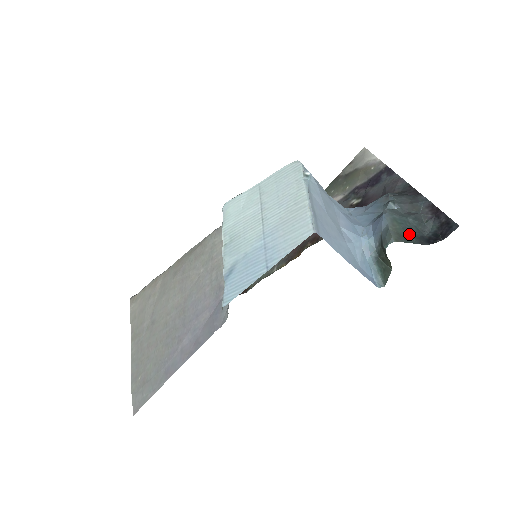
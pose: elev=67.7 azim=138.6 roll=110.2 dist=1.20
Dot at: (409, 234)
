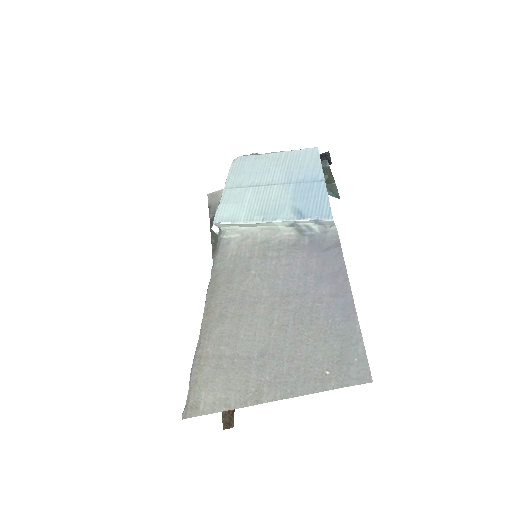
Dot at: occluded
